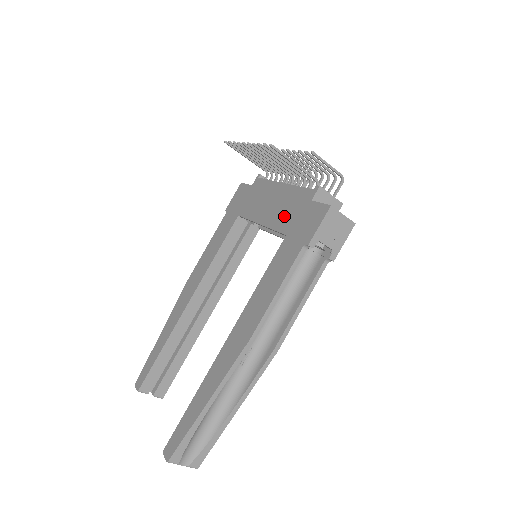
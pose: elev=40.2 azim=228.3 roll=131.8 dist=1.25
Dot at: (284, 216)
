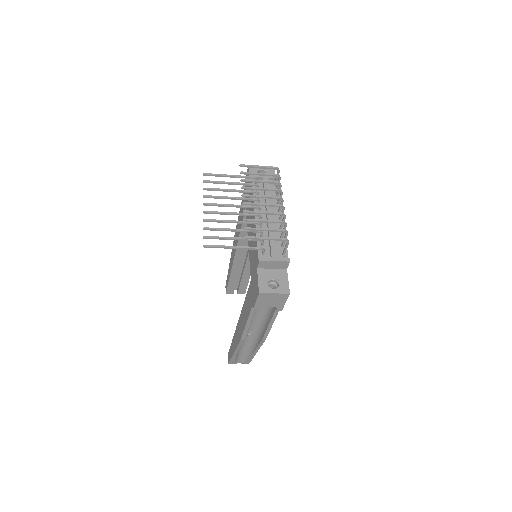
Dot at: (252, 258)
